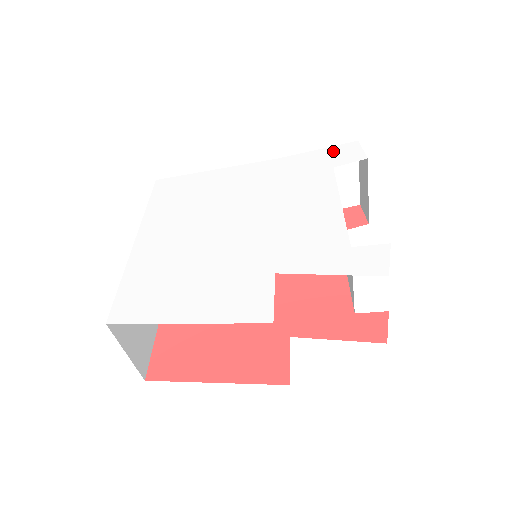
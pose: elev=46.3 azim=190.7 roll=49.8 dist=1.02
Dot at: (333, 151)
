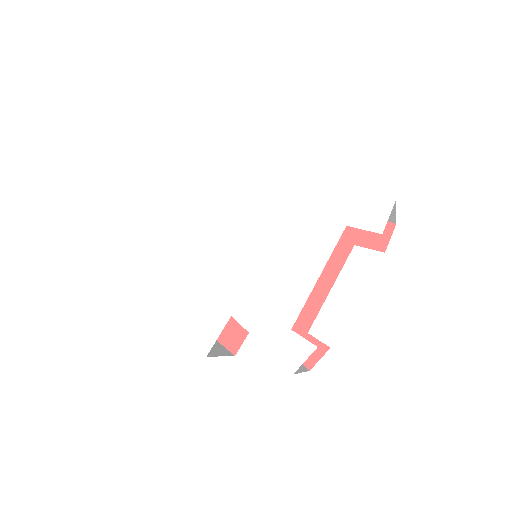
Dot at: (364, 201)
